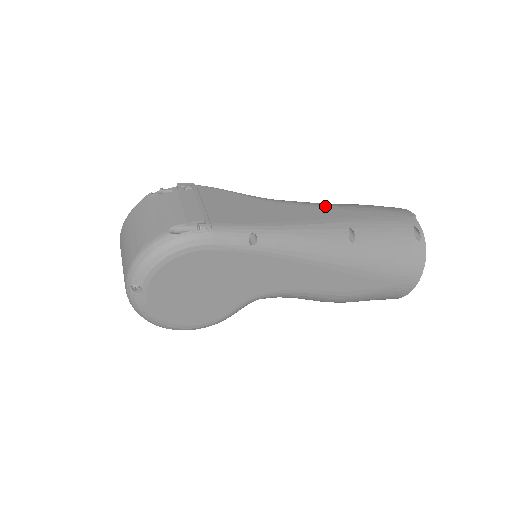
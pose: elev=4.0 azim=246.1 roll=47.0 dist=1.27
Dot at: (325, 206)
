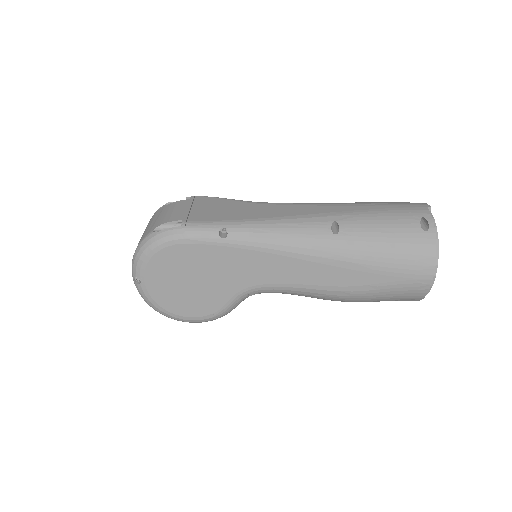
Dot at: (318, 204)
